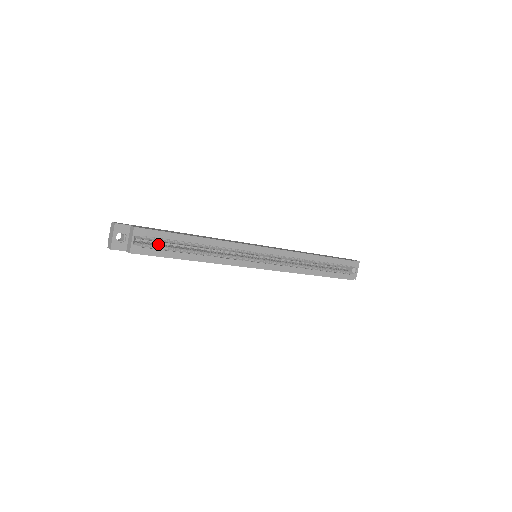
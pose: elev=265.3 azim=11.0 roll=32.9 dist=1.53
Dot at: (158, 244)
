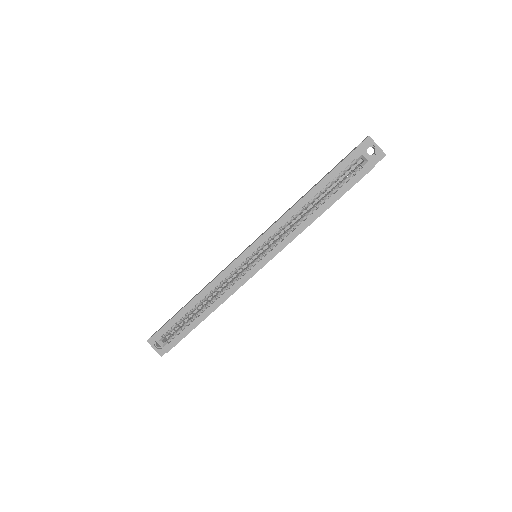
Dot at: (179, 328)
